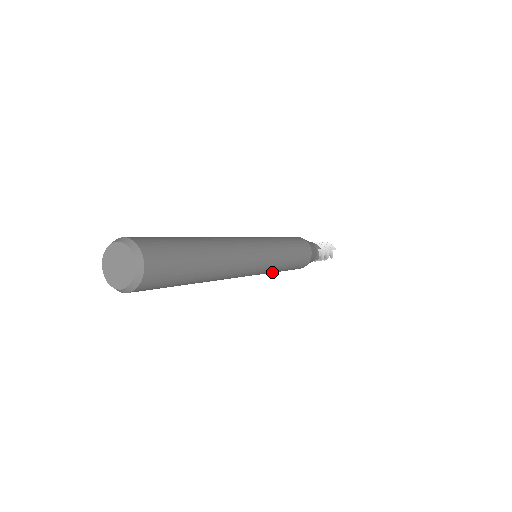
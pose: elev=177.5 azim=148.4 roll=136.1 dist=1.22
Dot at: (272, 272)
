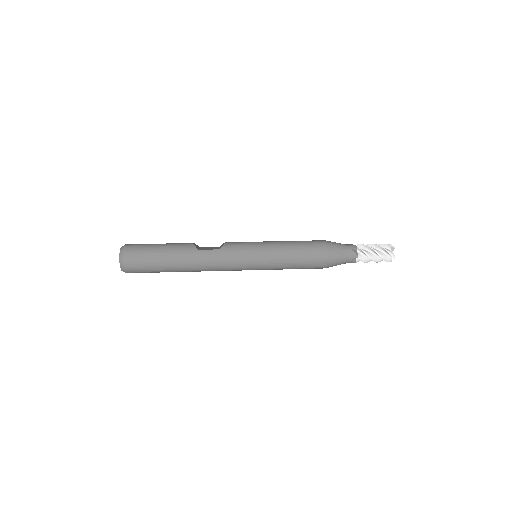
Dot at: occluded
